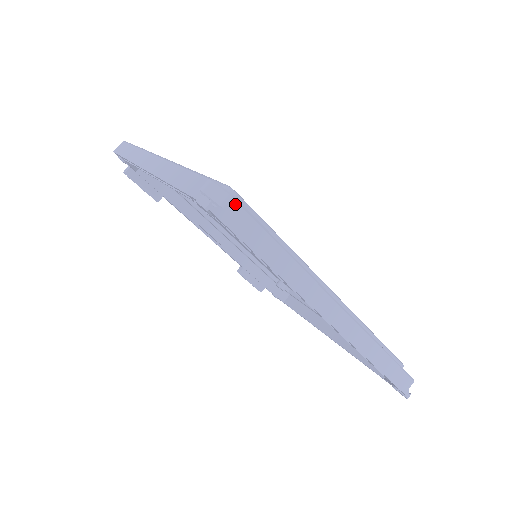
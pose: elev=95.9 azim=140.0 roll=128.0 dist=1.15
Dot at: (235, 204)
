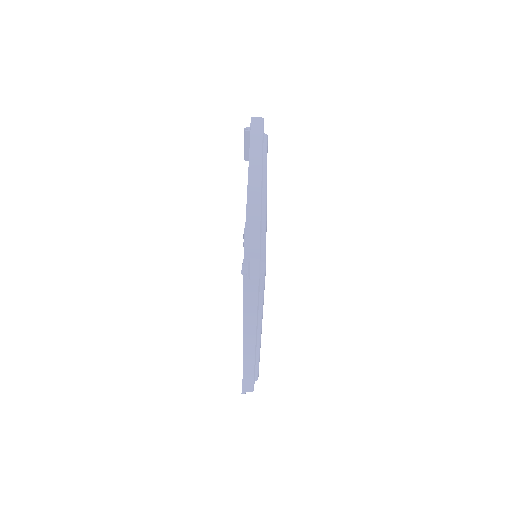
Dot at: (257, 281)
